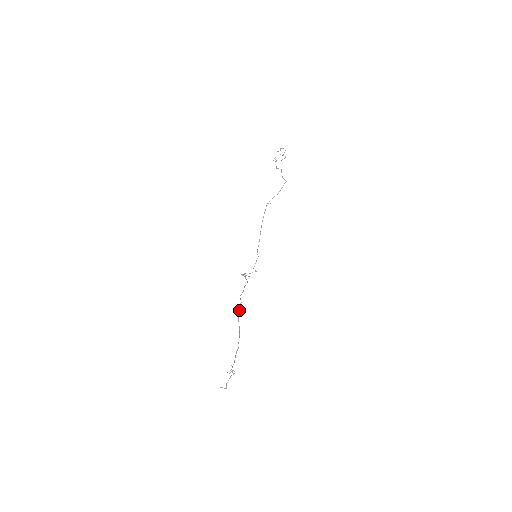
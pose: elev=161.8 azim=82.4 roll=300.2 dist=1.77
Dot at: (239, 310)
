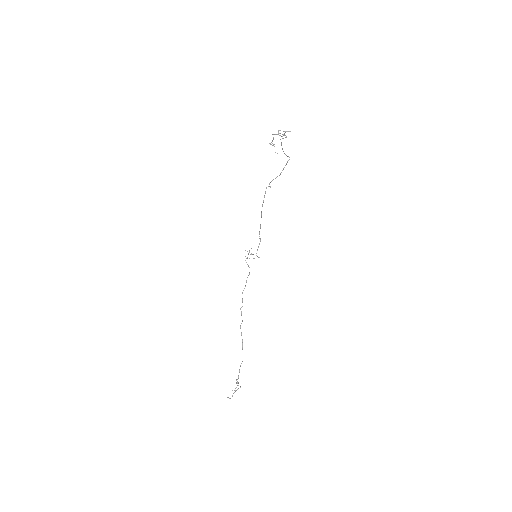
Dot at: (241, 315)
